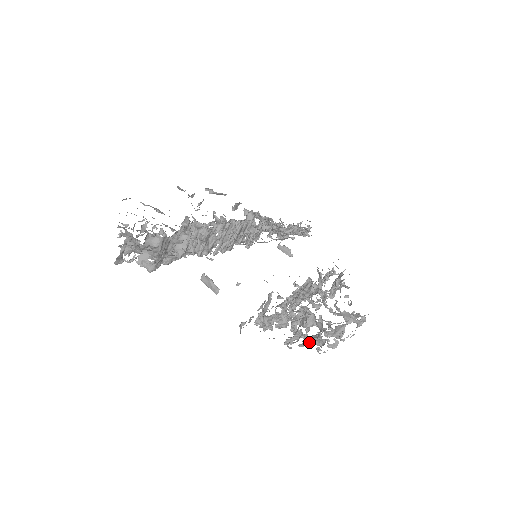
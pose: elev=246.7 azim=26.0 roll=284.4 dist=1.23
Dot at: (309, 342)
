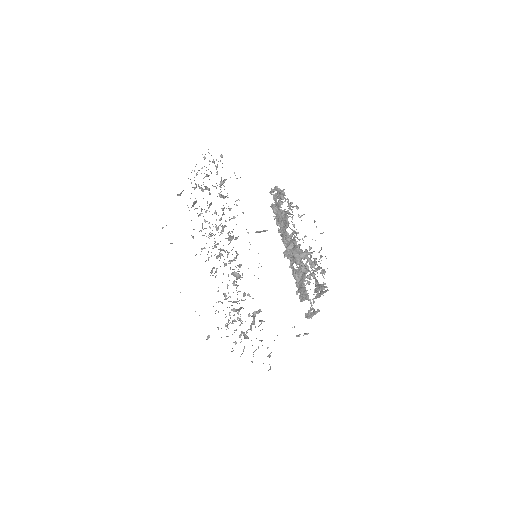
Dot at: occluded
